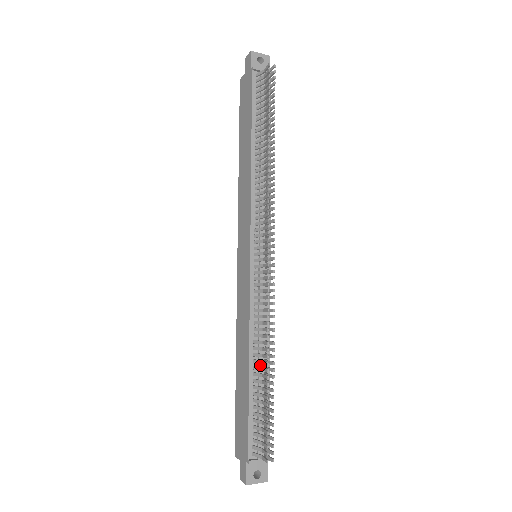
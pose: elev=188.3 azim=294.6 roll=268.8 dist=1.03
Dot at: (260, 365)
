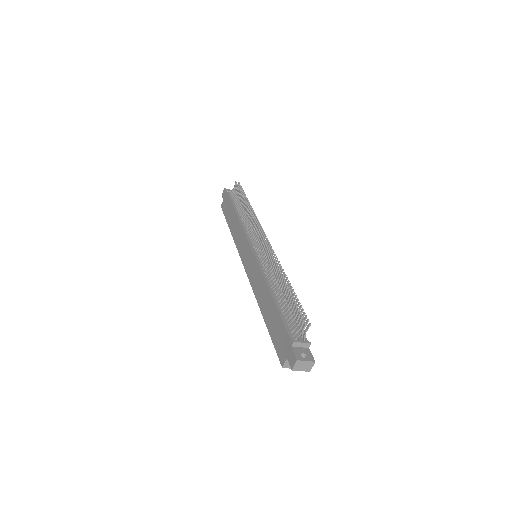
Dot at: occluded
